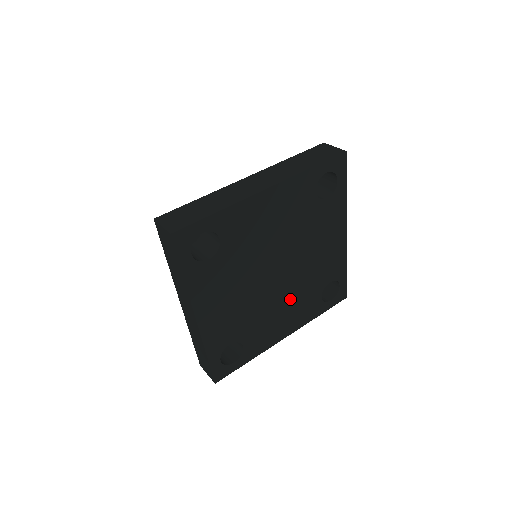
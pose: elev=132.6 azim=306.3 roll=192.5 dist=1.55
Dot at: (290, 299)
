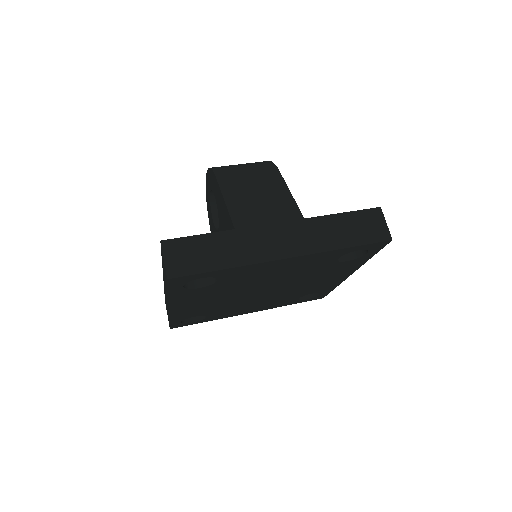
Dot at: (267, 300)
